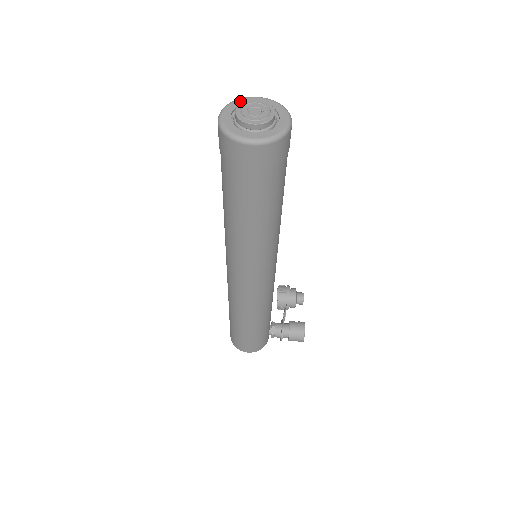
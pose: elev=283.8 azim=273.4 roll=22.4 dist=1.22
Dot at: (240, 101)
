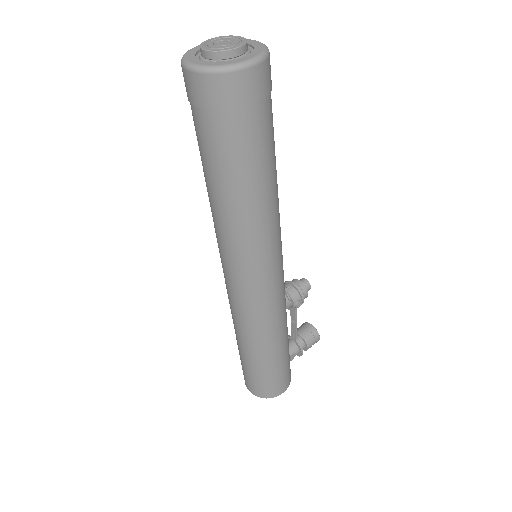
Dot at: (191, 51)
